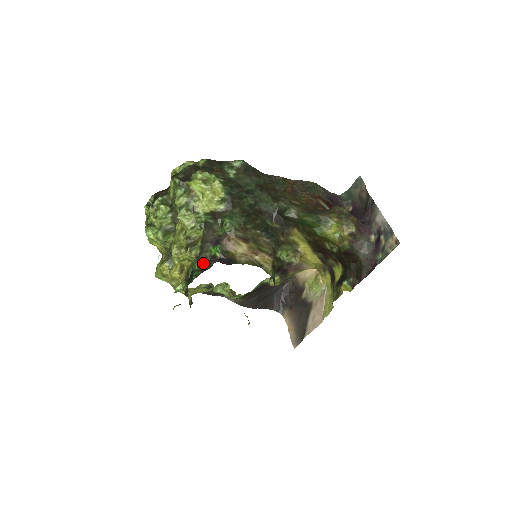
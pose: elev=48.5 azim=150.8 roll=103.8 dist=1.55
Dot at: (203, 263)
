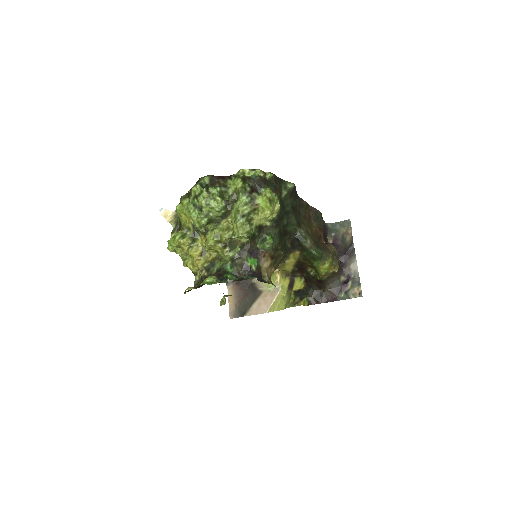
Dot at: (238, 269)
